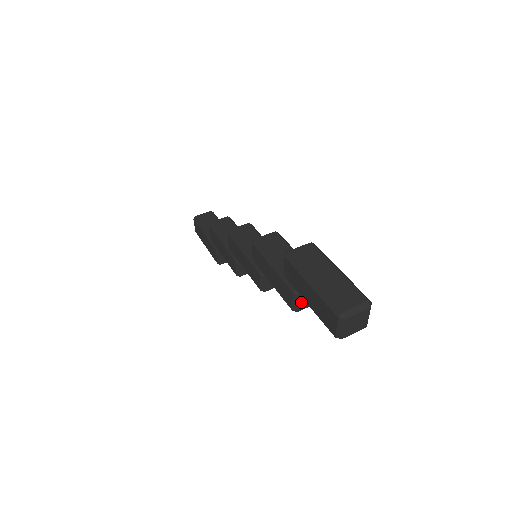
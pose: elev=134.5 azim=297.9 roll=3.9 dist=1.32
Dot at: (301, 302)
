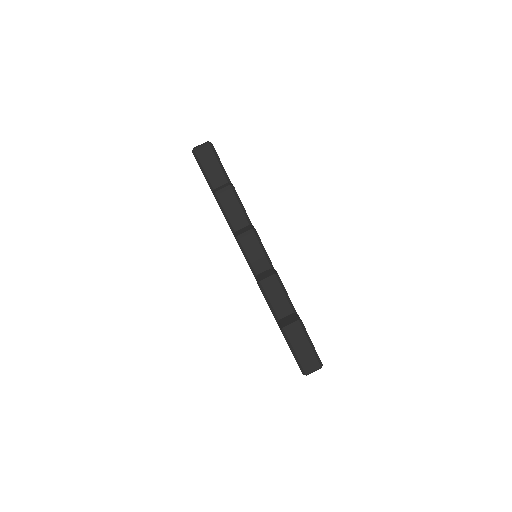
Dot at: occluded
